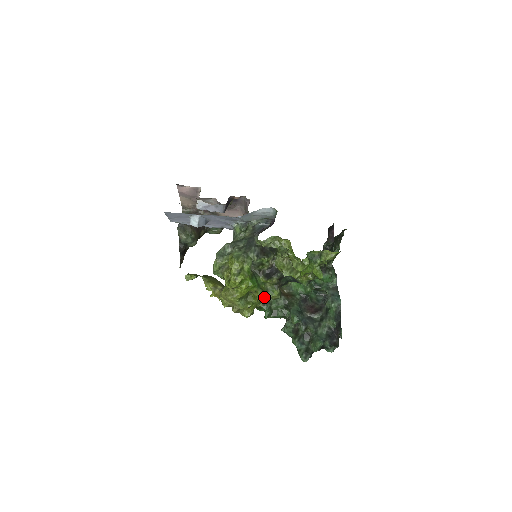
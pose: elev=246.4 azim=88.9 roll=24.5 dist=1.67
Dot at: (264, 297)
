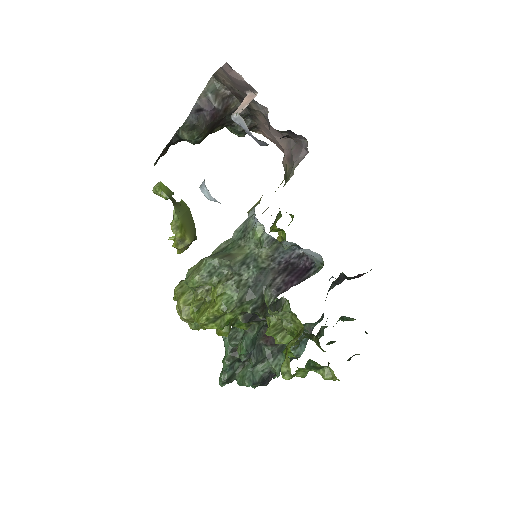
Dot at: occluded
